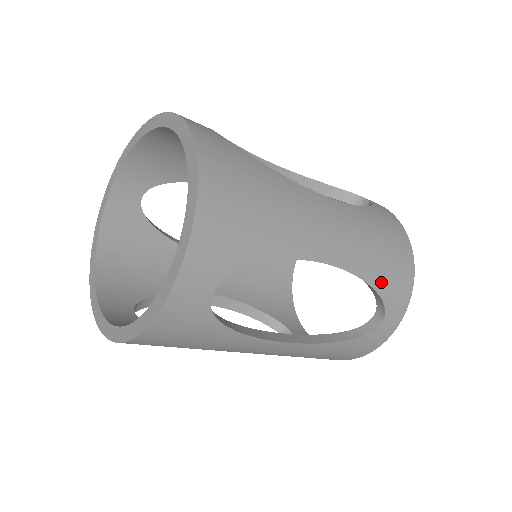
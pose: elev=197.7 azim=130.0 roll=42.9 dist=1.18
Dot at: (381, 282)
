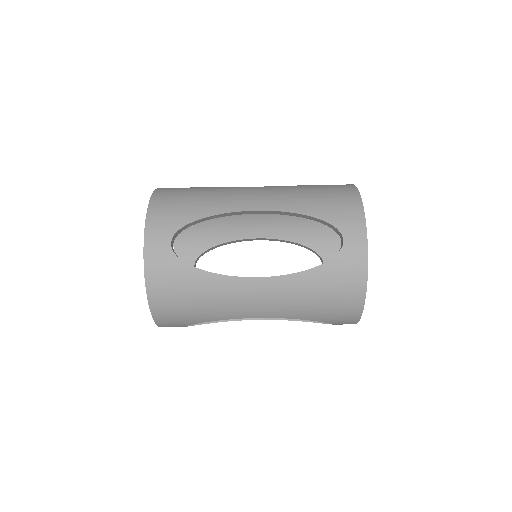
Dot at: (319, 211)
